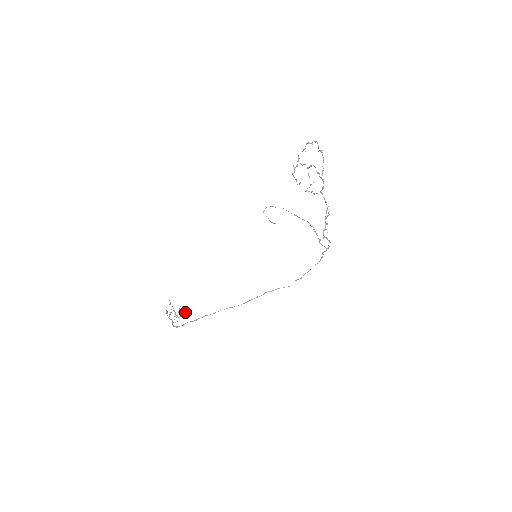
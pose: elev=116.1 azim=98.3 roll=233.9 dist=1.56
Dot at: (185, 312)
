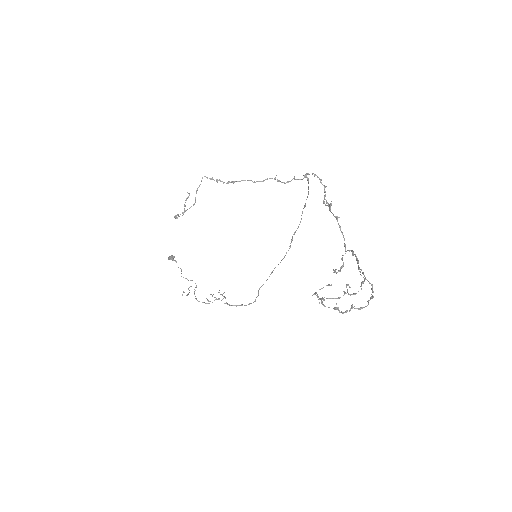
Dot at: occluded
